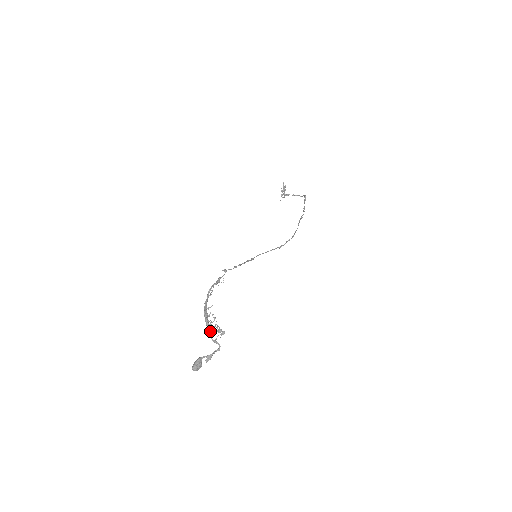
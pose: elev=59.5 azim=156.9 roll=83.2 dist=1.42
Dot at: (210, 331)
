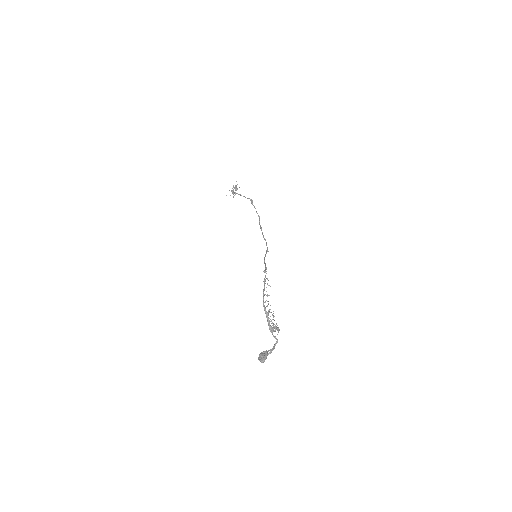
Dot at: (273, 328)
